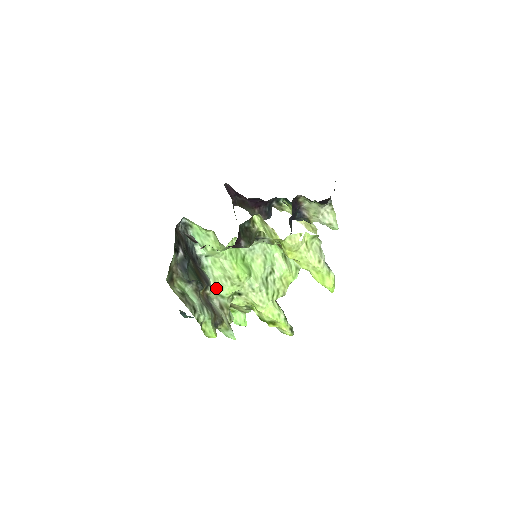
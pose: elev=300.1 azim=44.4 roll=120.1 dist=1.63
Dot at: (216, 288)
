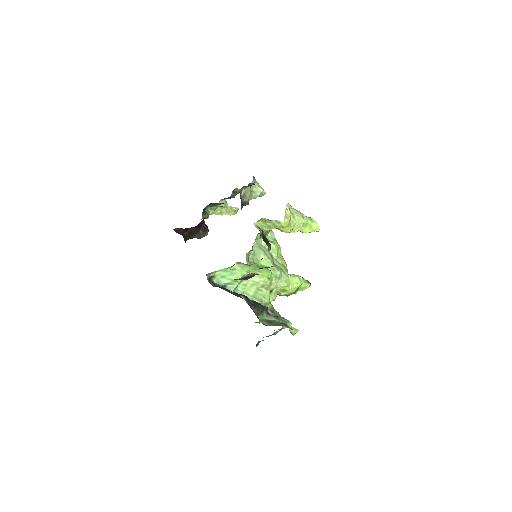
Dot at: (262, 302)
